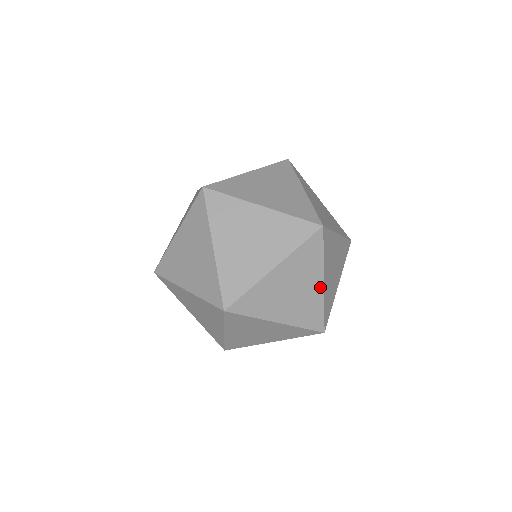
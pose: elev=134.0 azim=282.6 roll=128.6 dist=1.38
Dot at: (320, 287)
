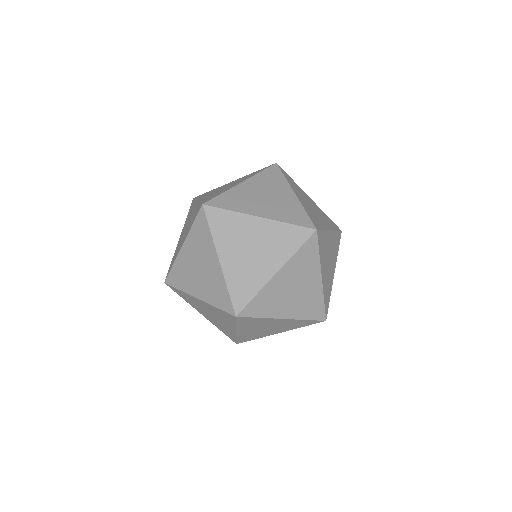
Dot at: (271, 273)
